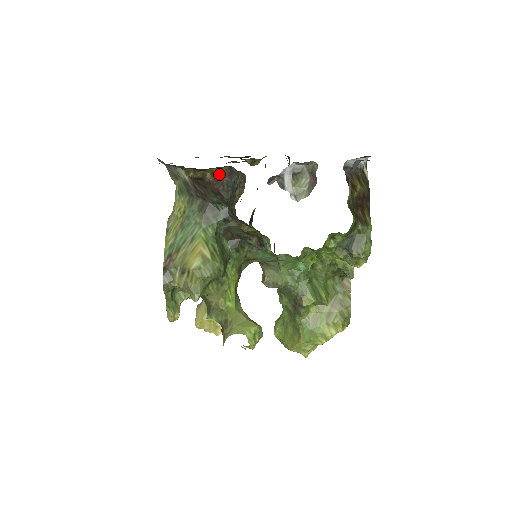
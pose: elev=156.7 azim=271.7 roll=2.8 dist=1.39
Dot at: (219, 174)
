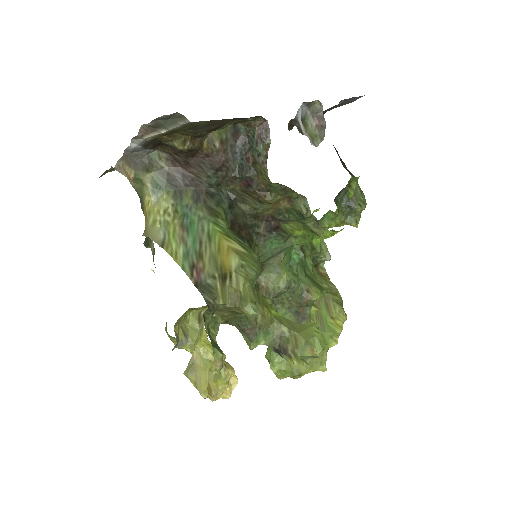
Dot at: (221, 138)
